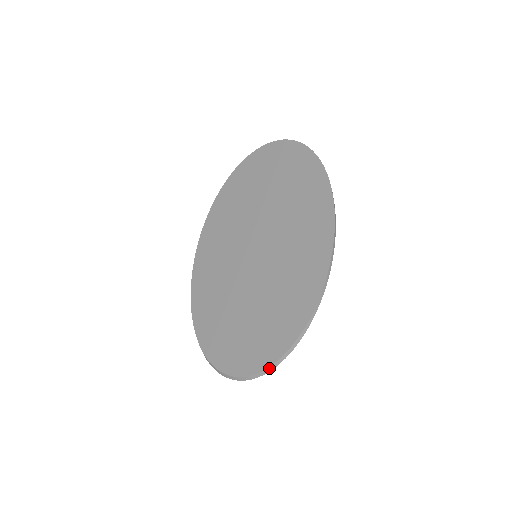
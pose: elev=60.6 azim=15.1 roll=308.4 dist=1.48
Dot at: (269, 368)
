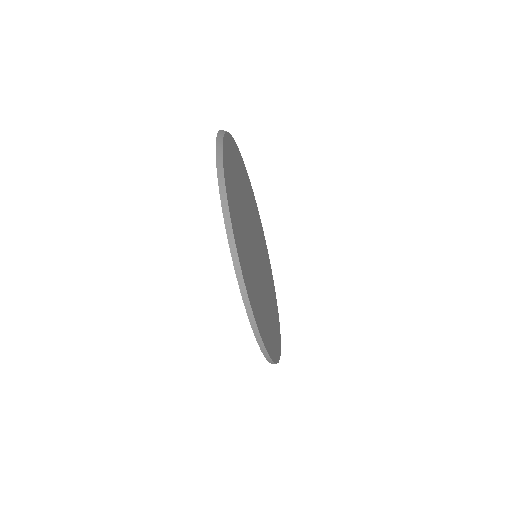
Dot at: occluded
